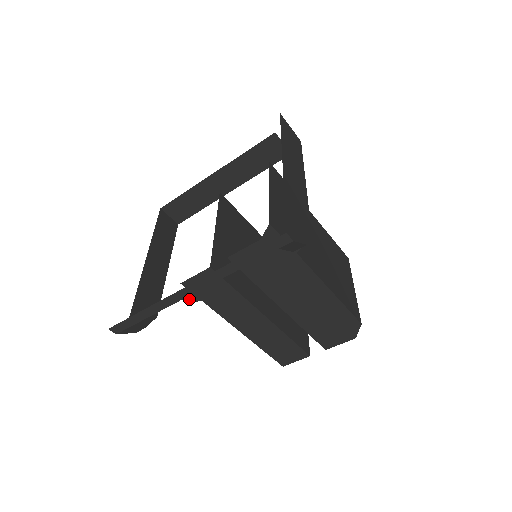
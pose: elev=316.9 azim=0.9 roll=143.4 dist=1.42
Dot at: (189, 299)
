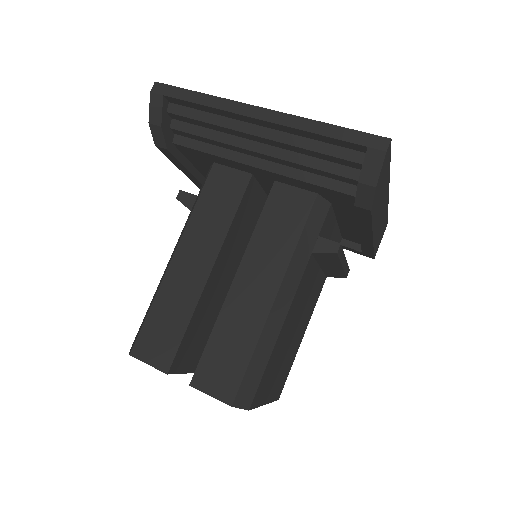
Dot at: (184, 197)
